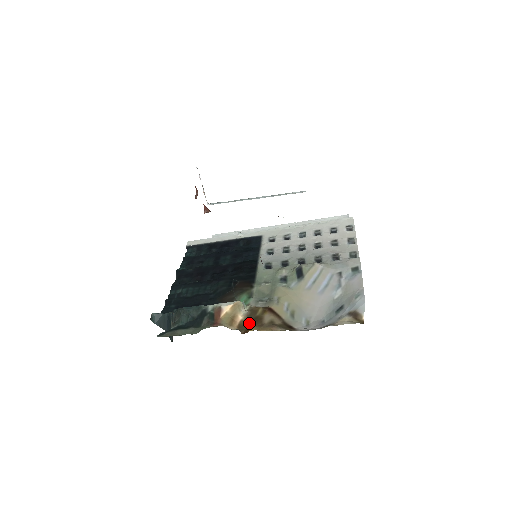
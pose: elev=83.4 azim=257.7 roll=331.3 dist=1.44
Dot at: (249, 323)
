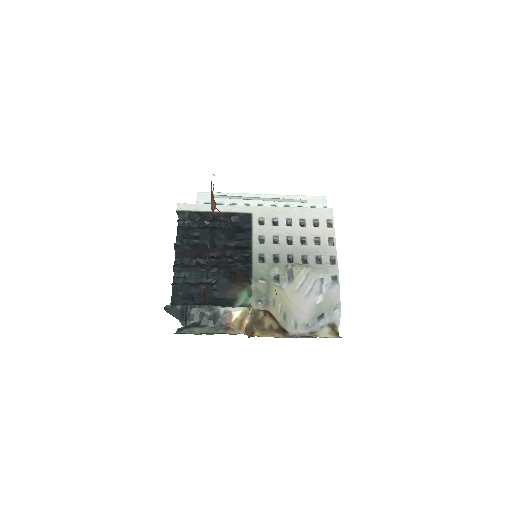
Dot at: (253, 326)
